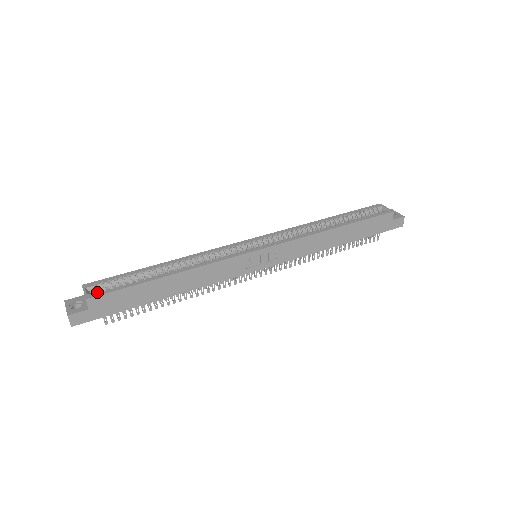
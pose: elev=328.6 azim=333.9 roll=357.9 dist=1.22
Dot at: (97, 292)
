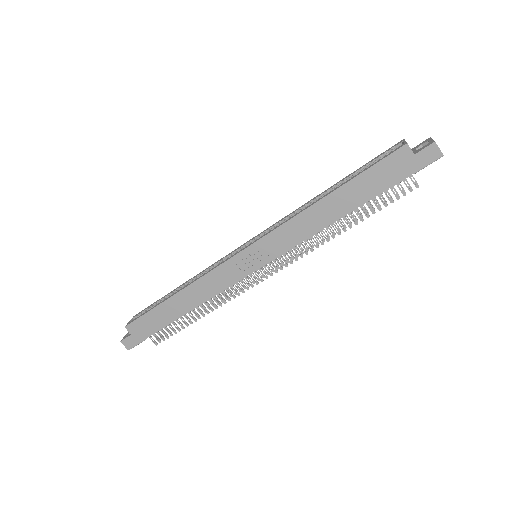
Dot at: occluded
